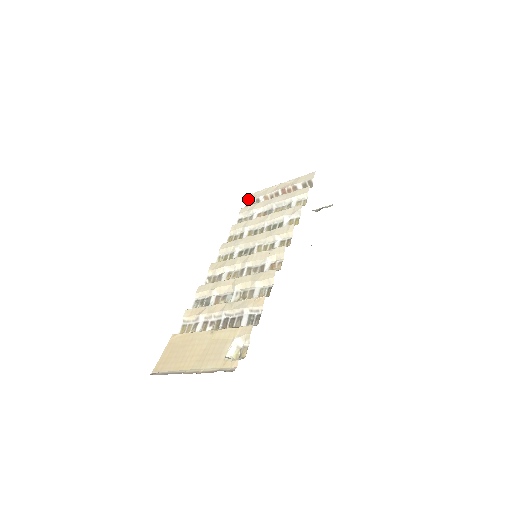
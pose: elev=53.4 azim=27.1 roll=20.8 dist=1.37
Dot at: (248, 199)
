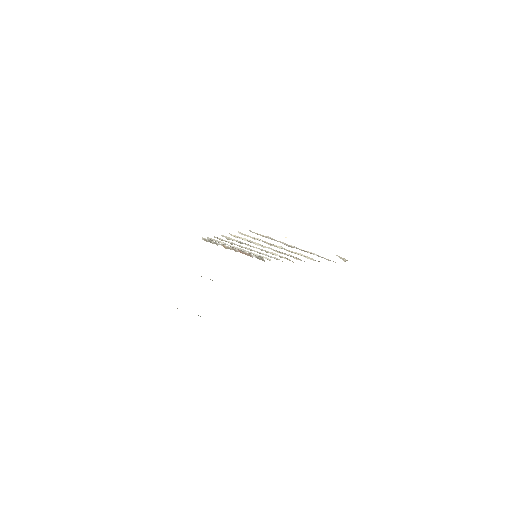
Dot at: (205, 238)
